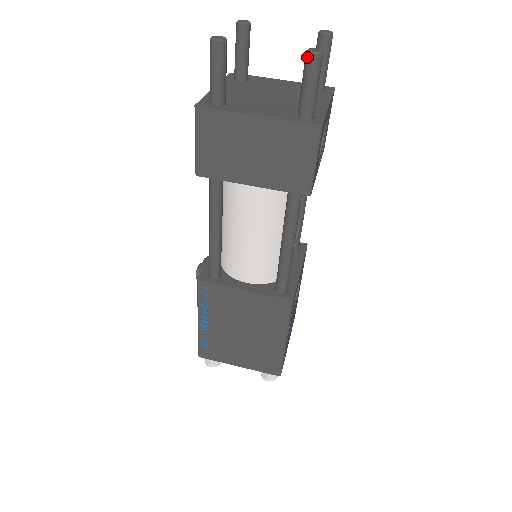
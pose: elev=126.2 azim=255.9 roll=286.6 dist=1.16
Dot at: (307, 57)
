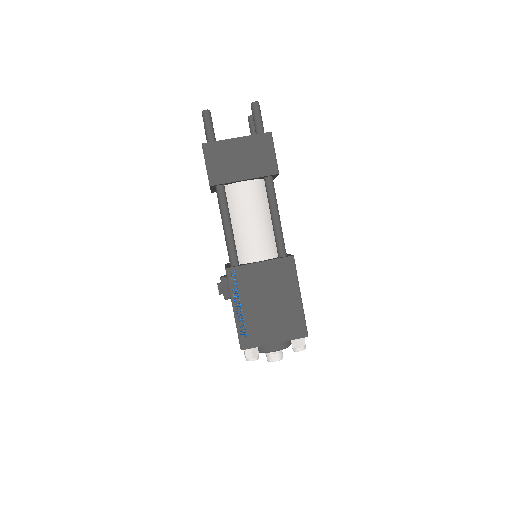
Dot at: (252, 105)
